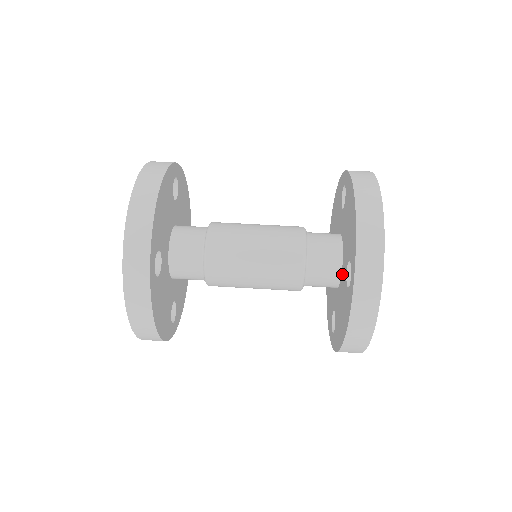
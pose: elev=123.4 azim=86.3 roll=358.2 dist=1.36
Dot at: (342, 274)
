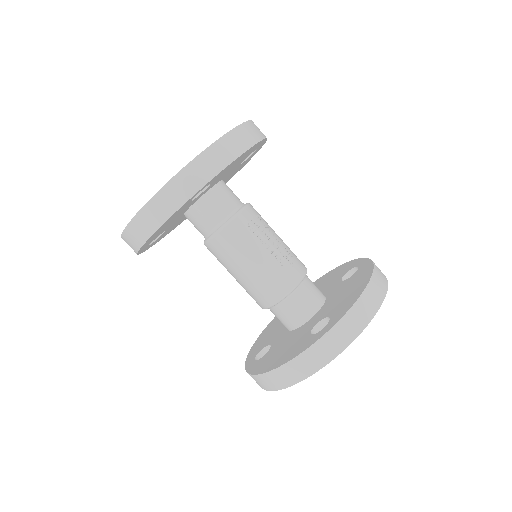
Dot at: (284, 331)
